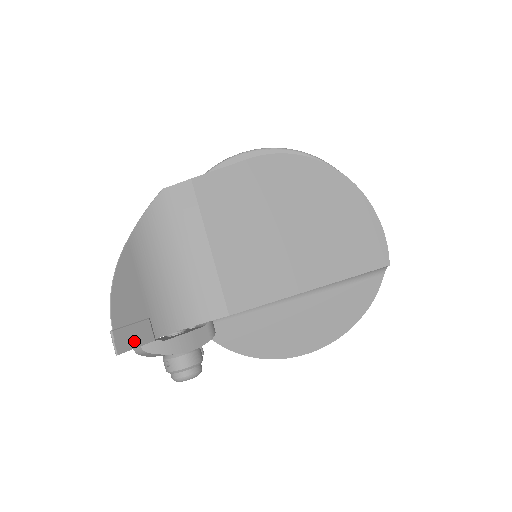
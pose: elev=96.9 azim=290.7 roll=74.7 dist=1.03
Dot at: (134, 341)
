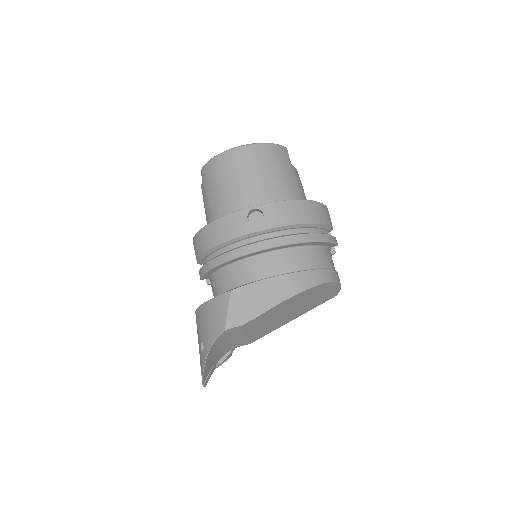
Dot at: occluded
